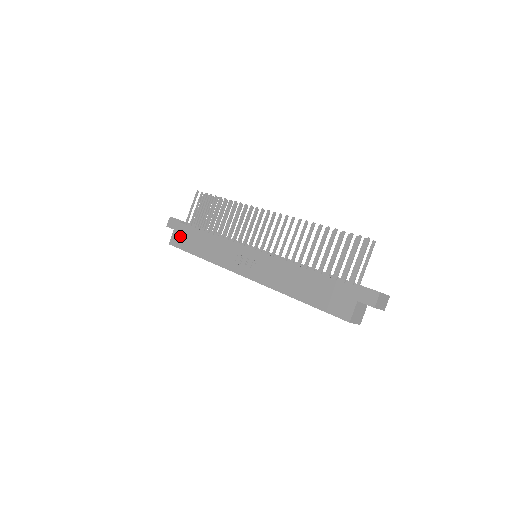
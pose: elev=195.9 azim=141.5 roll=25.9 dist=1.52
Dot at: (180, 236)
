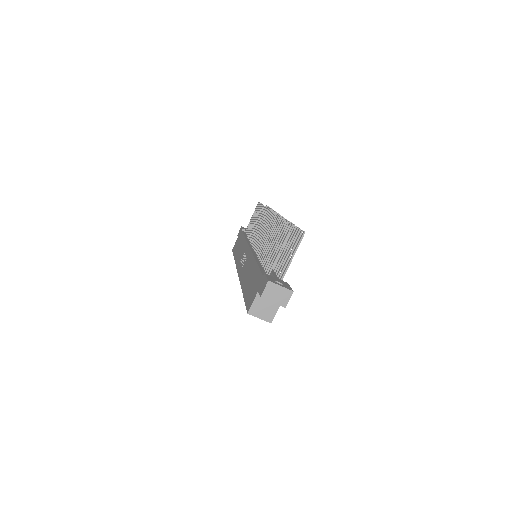
Dot at: (237, 242)
